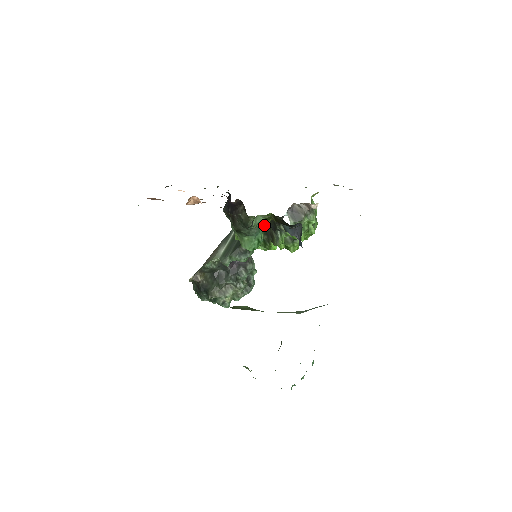
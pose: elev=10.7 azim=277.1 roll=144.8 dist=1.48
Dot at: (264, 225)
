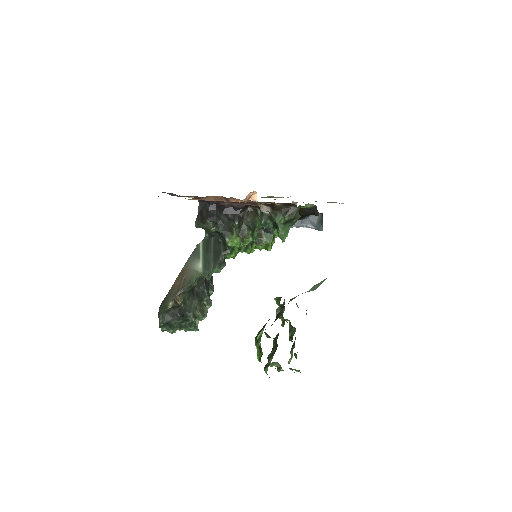
Dot at: occluded
